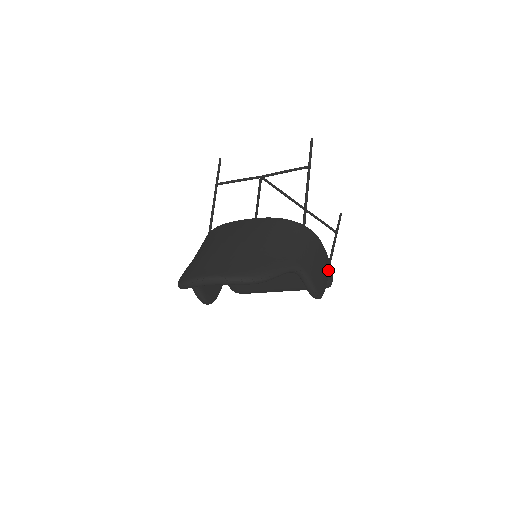
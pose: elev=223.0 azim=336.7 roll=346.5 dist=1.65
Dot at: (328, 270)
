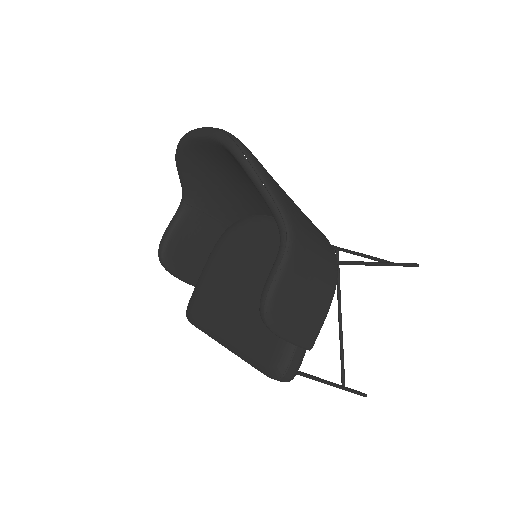
Dot at: (303, 339)
